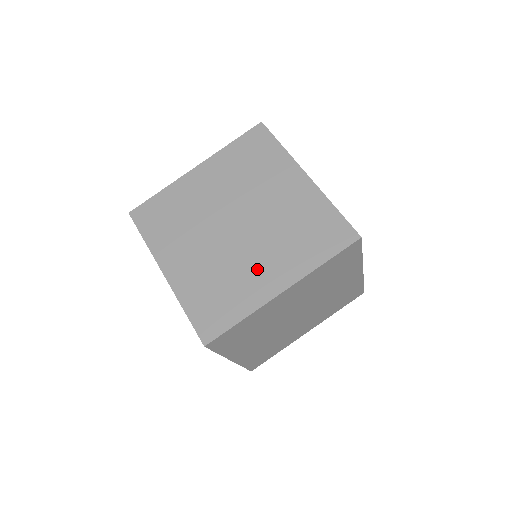
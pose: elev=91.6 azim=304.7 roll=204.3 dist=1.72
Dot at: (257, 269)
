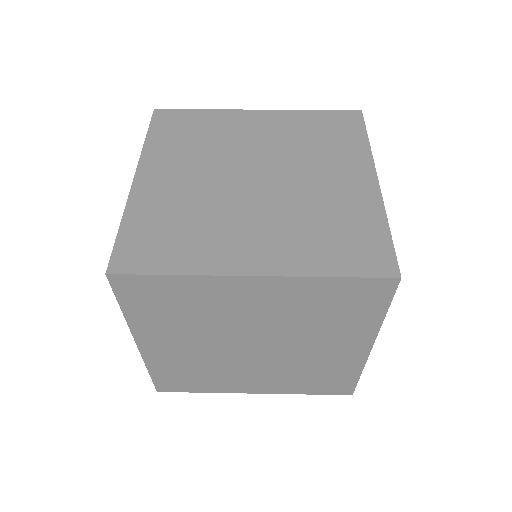
Dot at: (242, 233)
